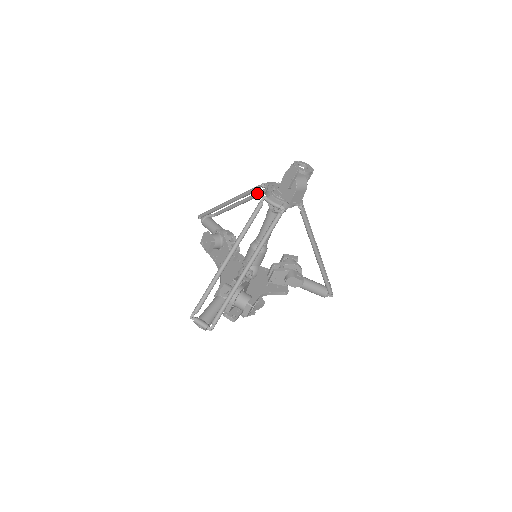
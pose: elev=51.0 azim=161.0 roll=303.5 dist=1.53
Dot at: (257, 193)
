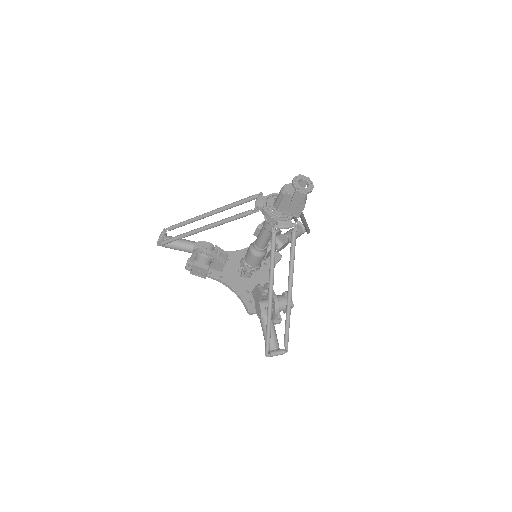
Dot at: (232, 206)
